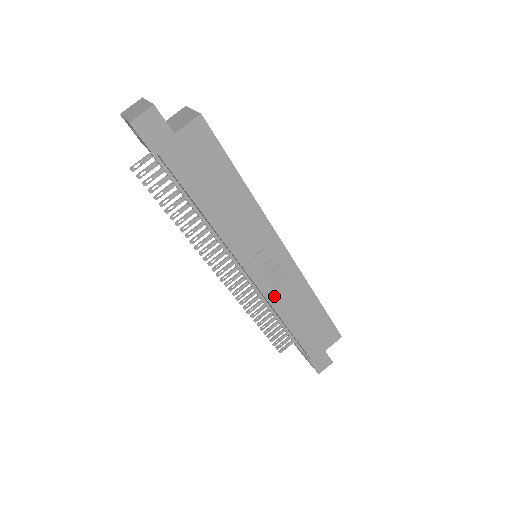
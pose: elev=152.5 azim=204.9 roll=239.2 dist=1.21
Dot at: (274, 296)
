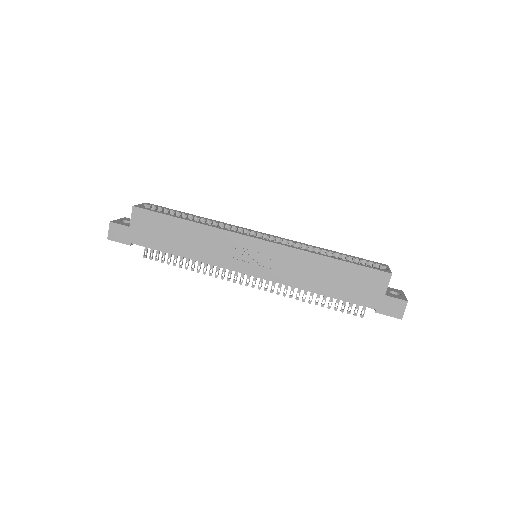
Dot at: (282, 277)
